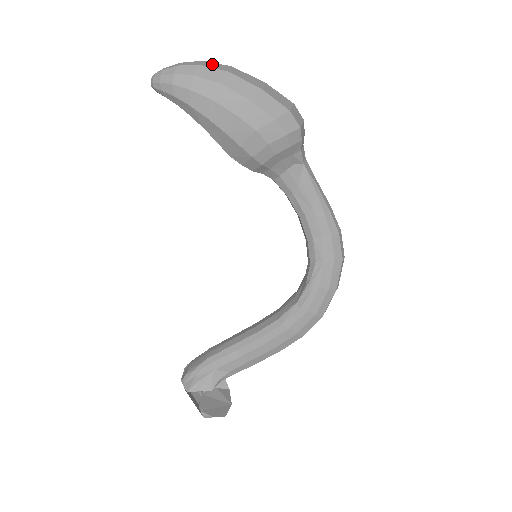
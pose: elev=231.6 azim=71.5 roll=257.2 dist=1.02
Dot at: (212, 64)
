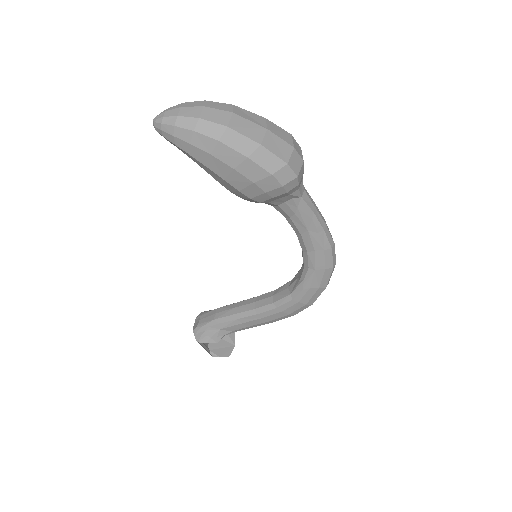
Dot at: (212, 113)
